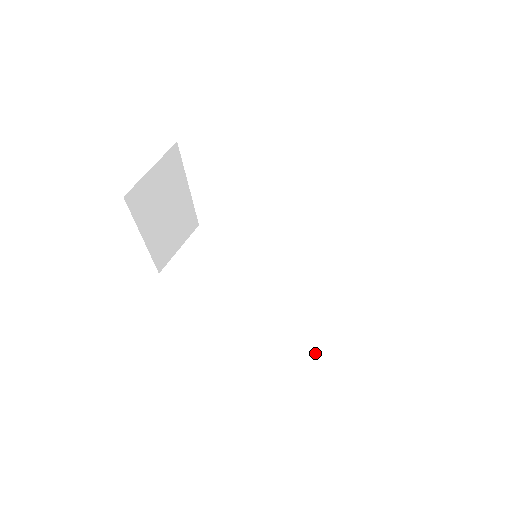
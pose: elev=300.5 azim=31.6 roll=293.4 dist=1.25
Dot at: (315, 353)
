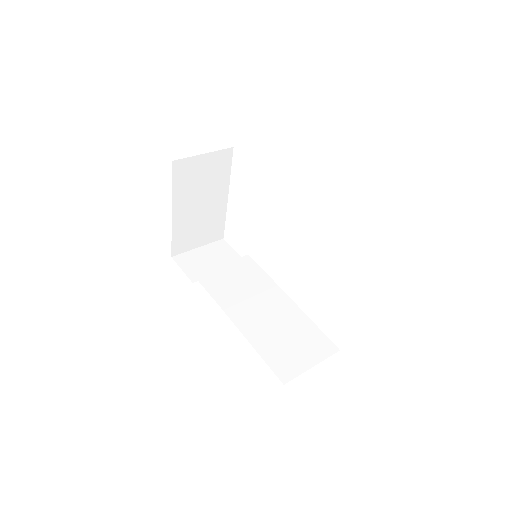
Dot at: (272, 364)
